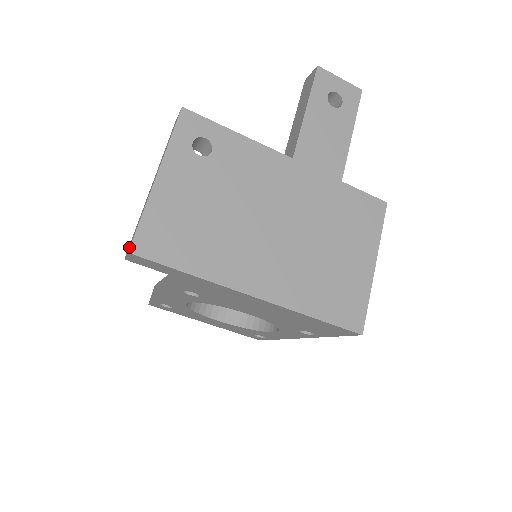
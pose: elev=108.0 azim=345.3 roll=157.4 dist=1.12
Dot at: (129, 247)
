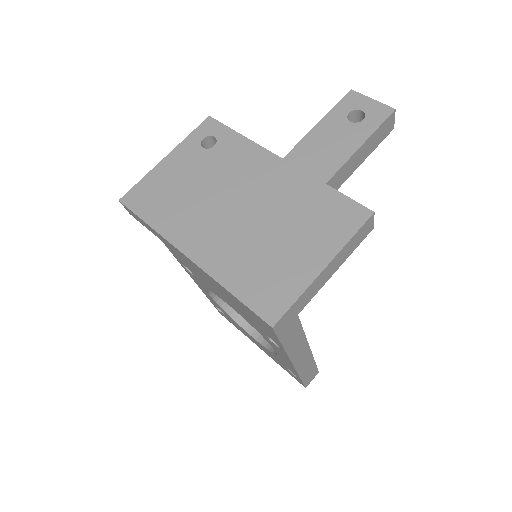
Dot at: occluded
